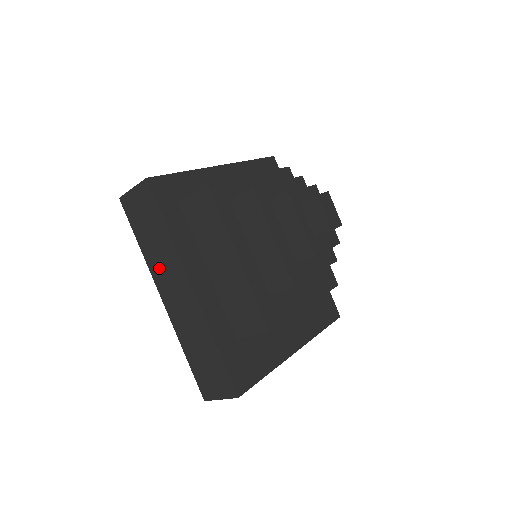
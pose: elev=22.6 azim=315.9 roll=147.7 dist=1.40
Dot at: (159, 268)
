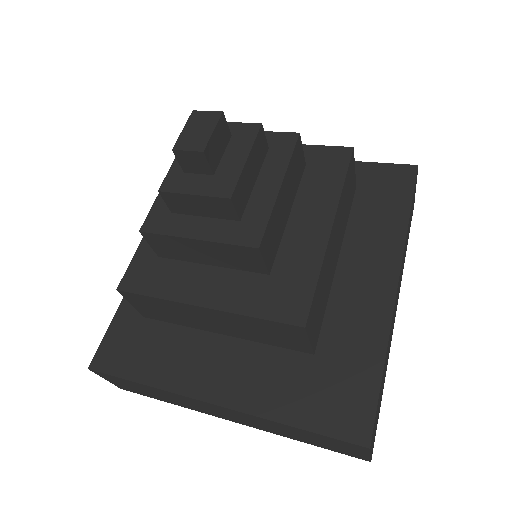
Dot at: occluded
